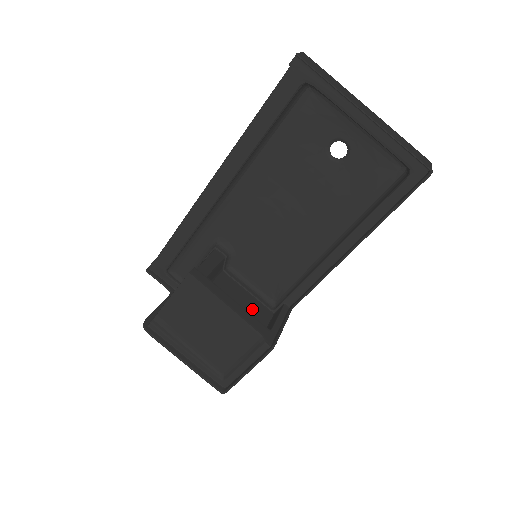
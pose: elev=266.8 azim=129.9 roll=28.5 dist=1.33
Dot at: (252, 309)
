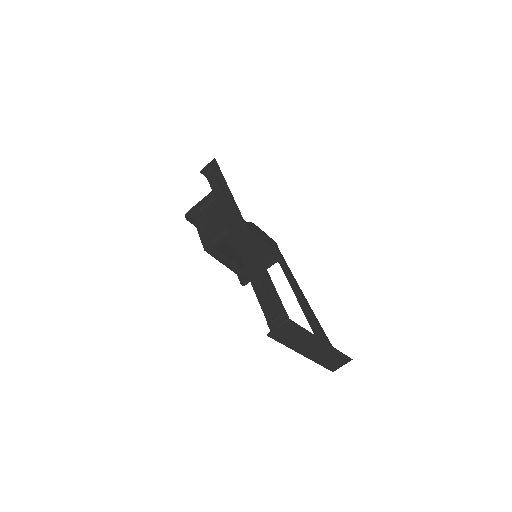
Dot at: occluded
